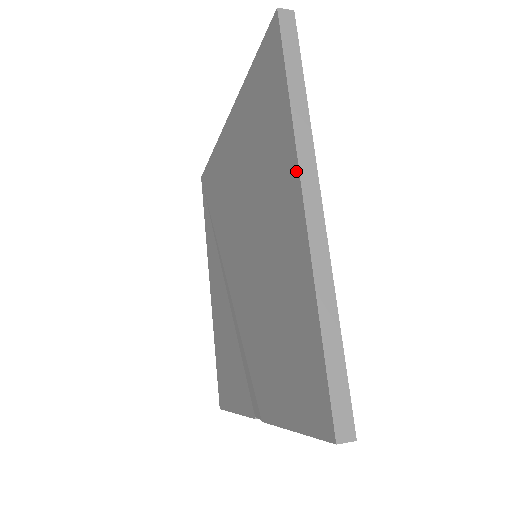
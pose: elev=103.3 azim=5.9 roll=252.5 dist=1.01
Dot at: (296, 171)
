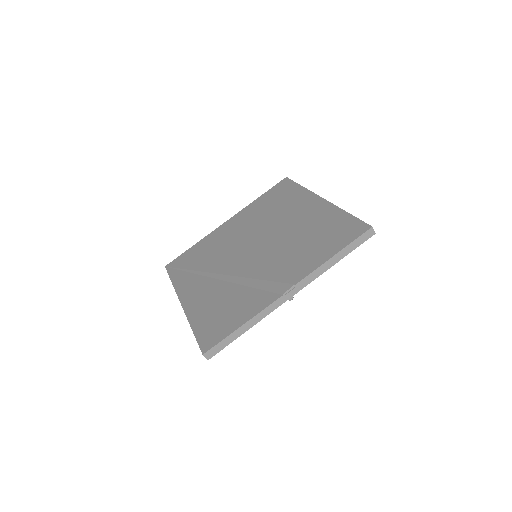
Dot at: (314, 195)
